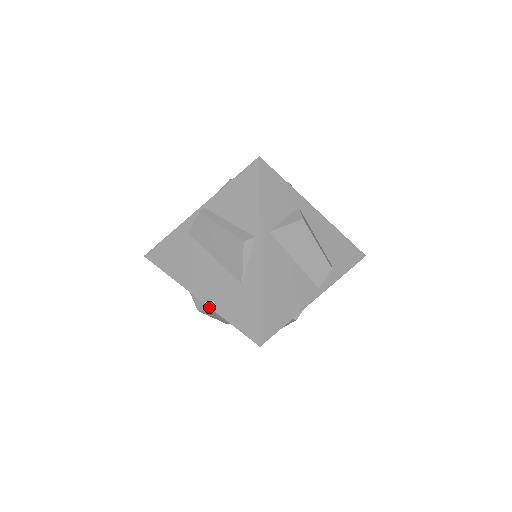
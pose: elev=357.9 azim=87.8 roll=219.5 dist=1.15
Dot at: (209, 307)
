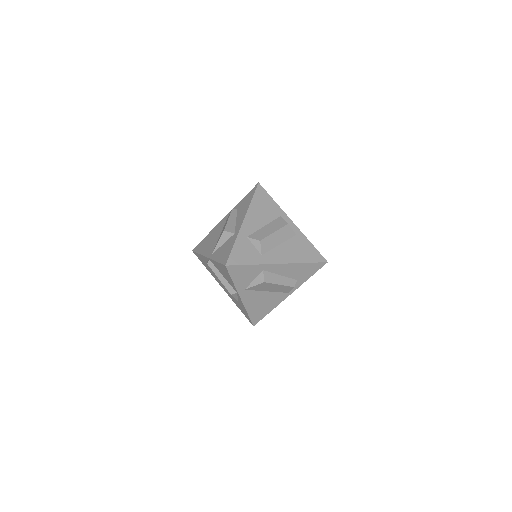
Dot at: (229, 296)
